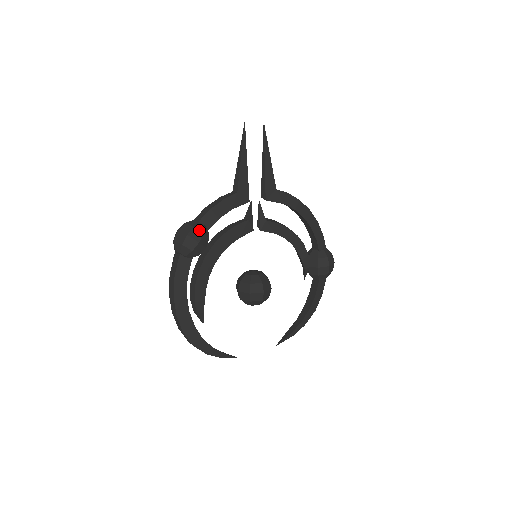
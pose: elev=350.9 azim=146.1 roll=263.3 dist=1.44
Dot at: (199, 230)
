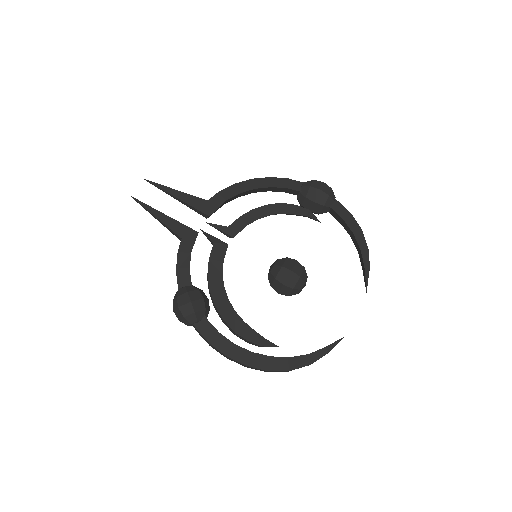
Dot at: (182, 294)
